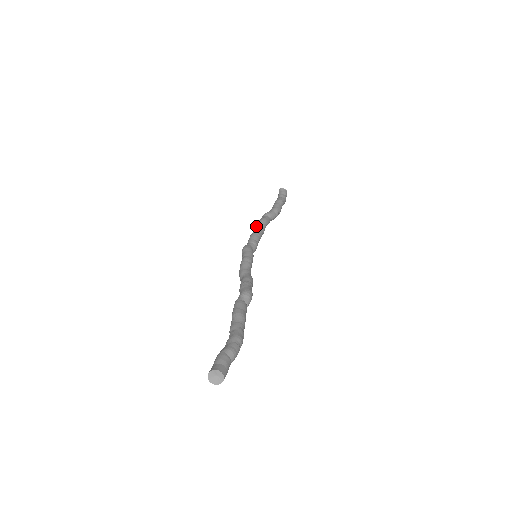
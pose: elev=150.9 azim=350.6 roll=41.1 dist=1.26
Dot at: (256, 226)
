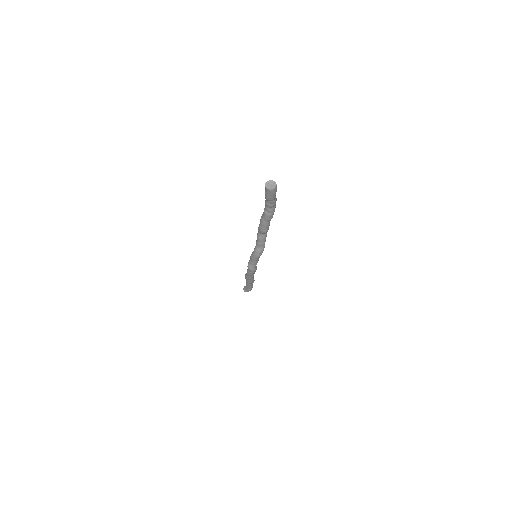
Dot at: (246, 275)
